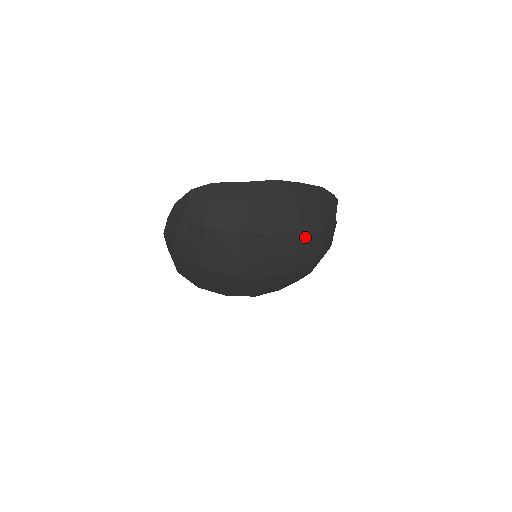
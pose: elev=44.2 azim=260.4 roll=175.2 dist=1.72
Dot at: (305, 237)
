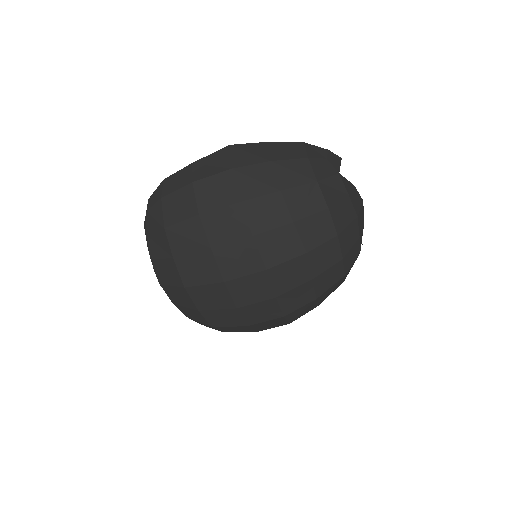
Dot at: (291, 197)
